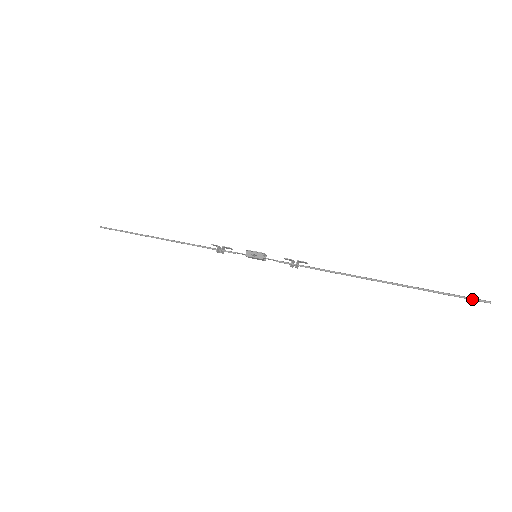
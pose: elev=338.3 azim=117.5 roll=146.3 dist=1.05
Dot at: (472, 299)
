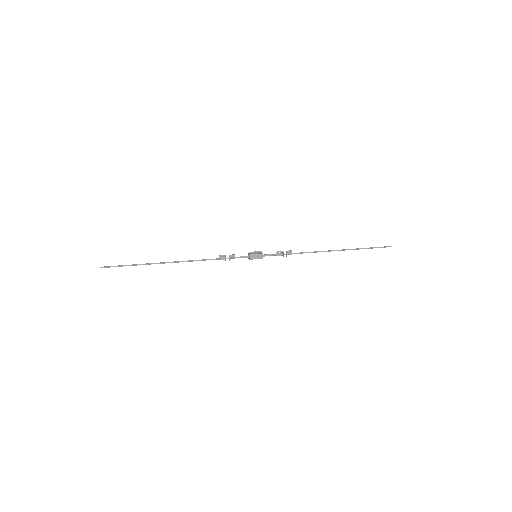
Dot at: (384, 246)
